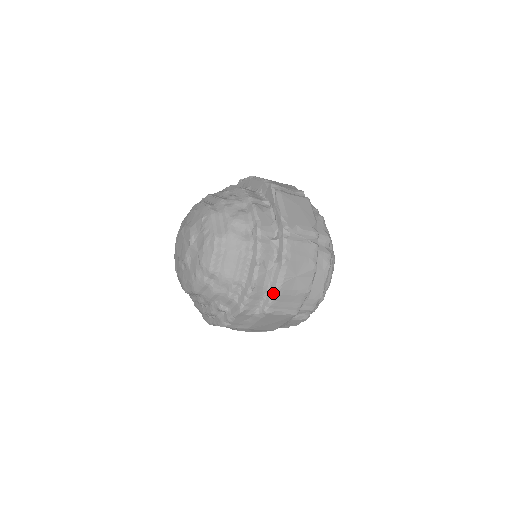
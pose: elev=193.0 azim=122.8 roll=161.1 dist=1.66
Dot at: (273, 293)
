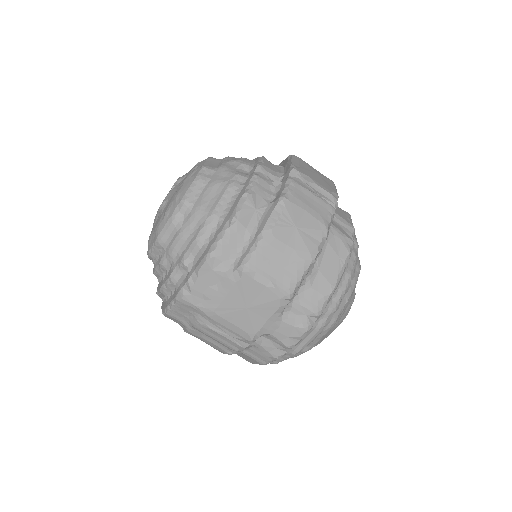
Dot at: (258, 238)
